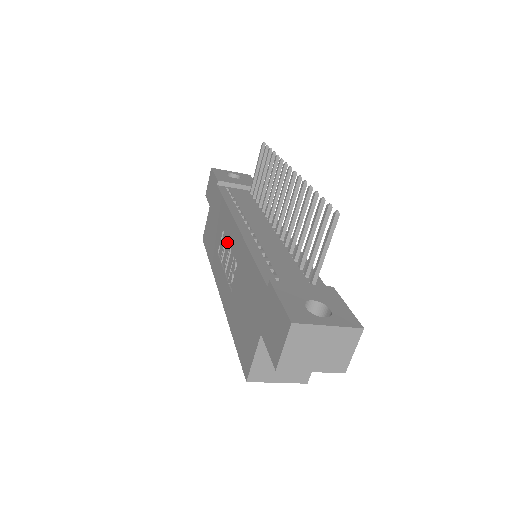
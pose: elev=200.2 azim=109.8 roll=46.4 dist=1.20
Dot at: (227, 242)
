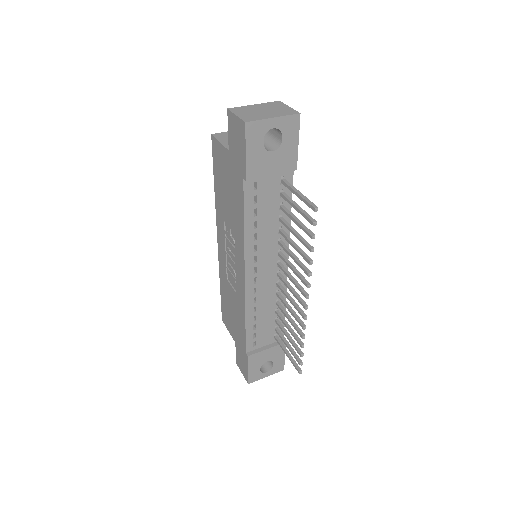
Dot at: (234, 249)
